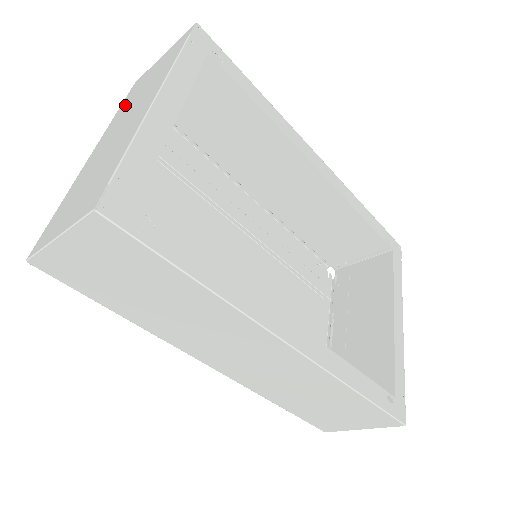
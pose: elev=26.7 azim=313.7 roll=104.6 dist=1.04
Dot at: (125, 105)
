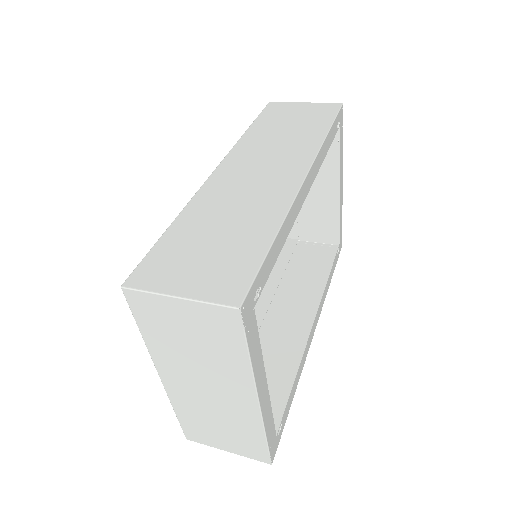
Dot at: (161, 341)
